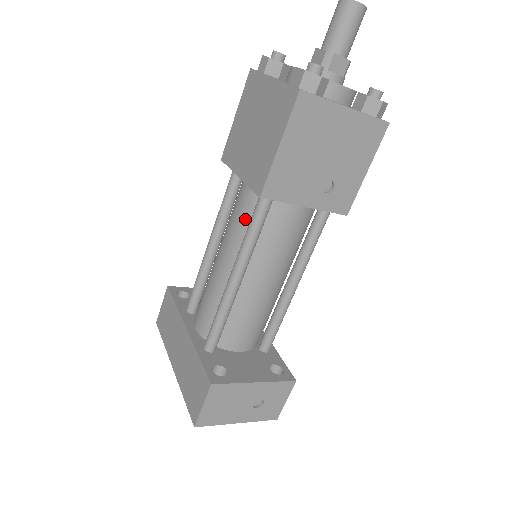
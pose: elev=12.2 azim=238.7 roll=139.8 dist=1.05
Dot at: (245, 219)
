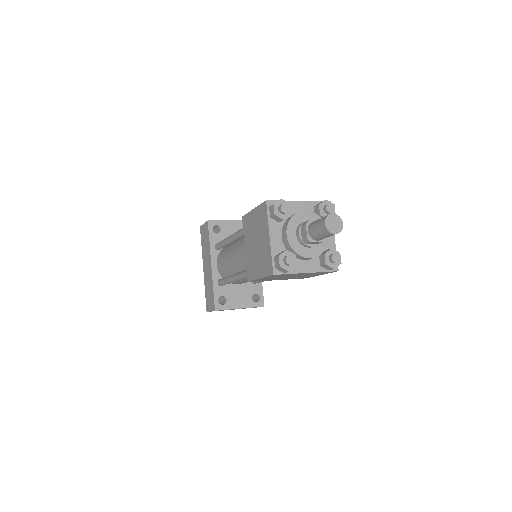
Dot at: occluded
